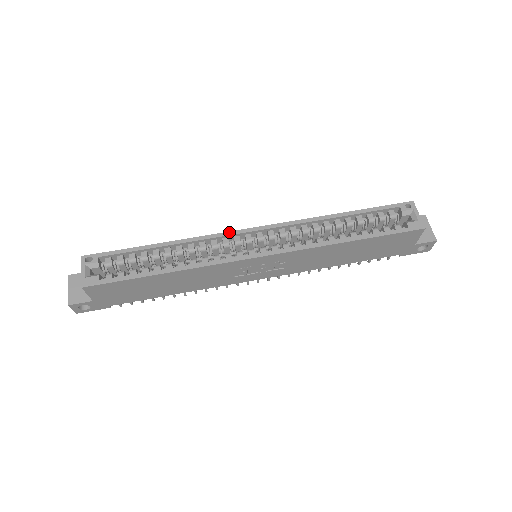
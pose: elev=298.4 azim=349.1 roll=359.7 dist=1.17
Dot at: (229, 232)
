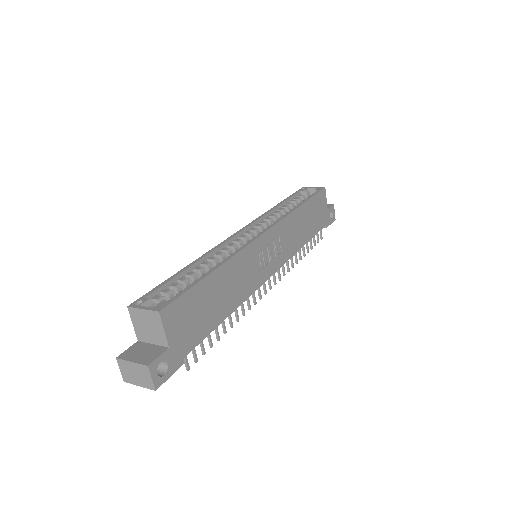
Dot at: (227, 239)
